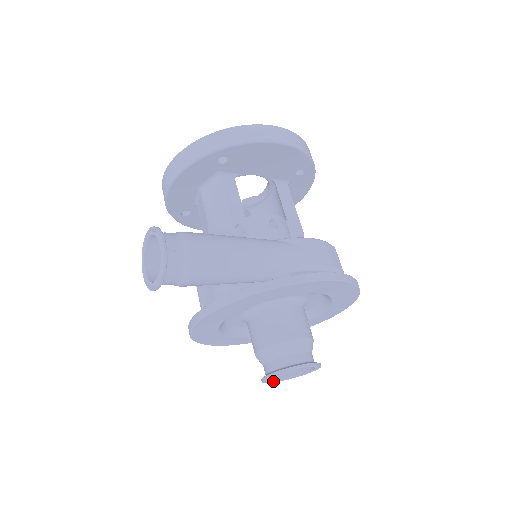
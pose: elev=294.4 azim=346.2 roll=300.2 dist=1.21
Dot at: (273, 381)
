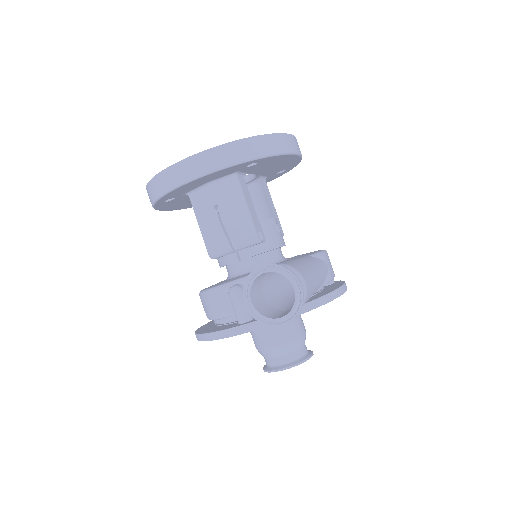
Dot at: occluded
